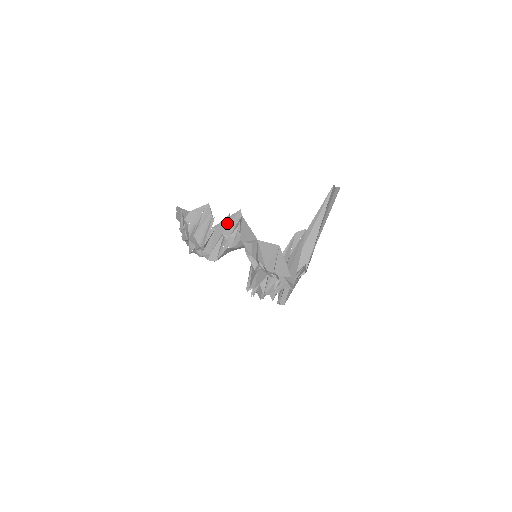
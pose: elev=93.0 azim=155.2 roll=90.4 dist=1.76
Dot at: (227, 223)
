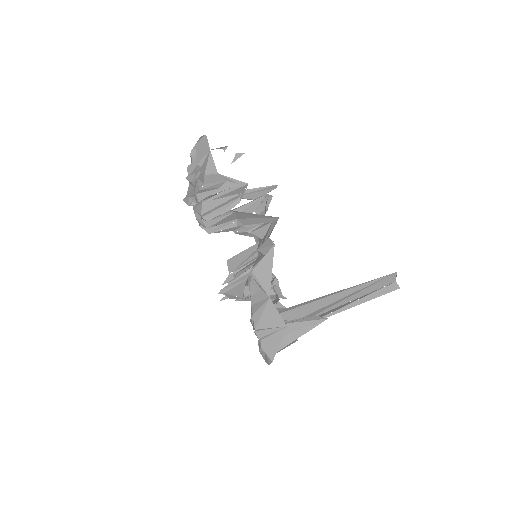
Dot at: (252, 216)
